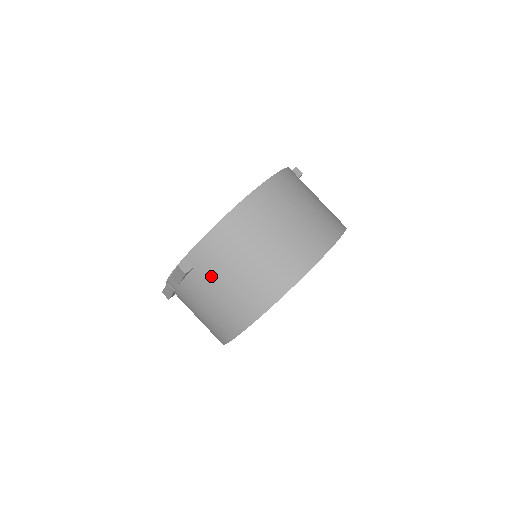
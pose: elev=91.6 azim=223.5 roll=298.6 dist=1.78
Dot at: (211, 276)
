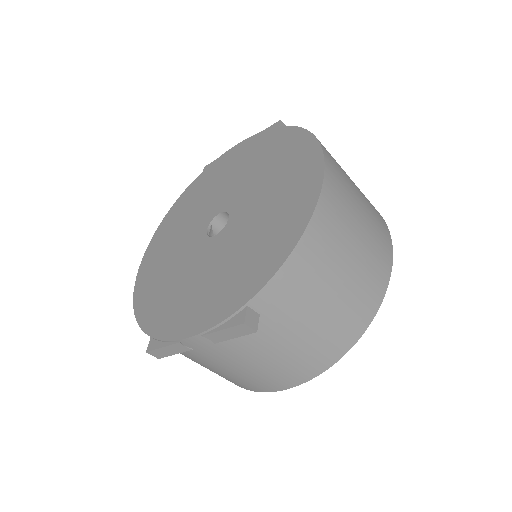
Dot at: (286, 321)
